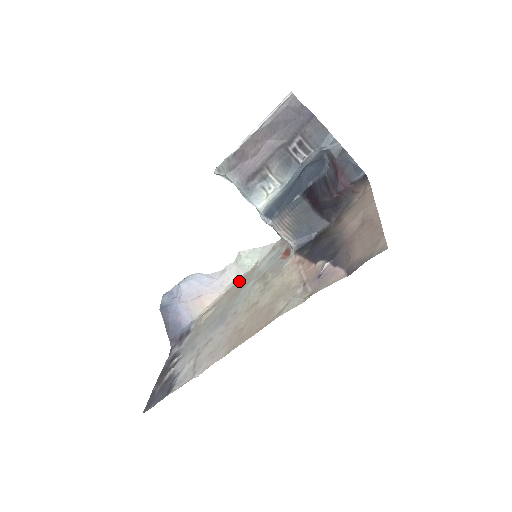
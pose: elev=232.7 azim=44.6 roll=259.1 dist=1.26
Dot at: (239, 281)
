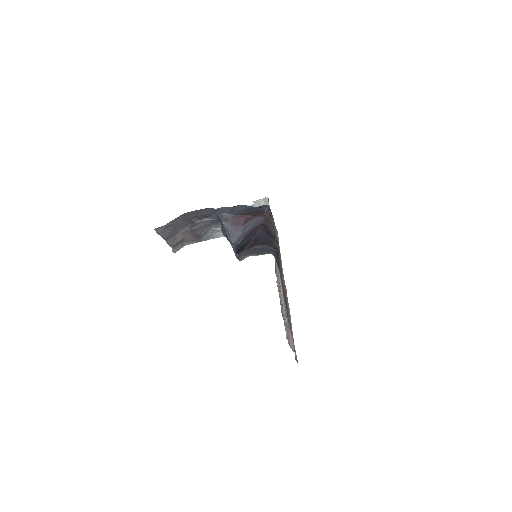
Dot at: occluded
